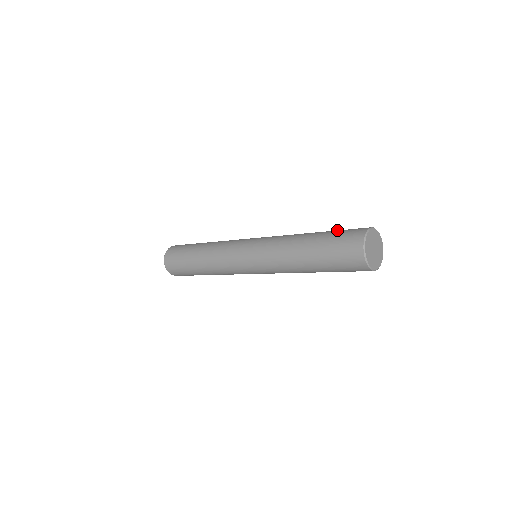
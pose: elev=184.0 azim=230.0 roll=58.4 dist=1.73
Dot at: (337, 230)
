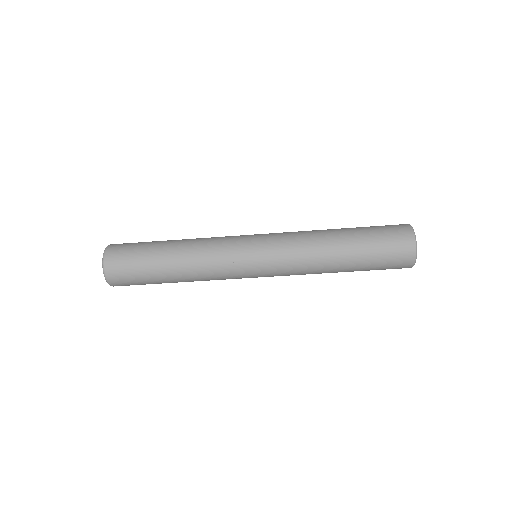
Dot at: occluded
